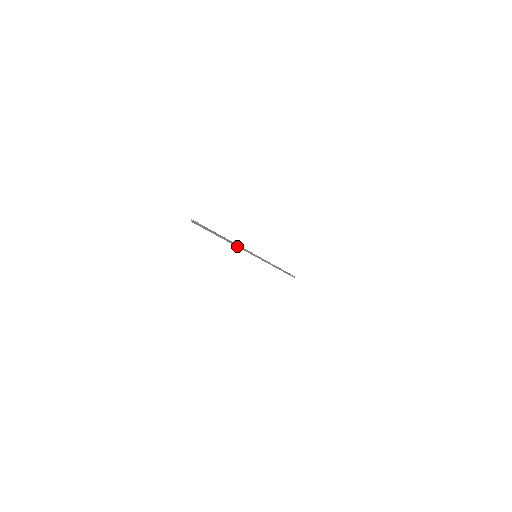
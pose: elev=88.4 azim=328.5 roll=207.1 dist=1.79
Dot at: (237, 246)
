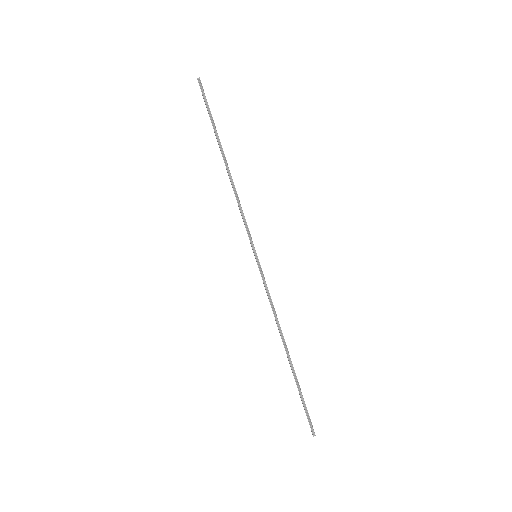
Dot at: (235, 191)
